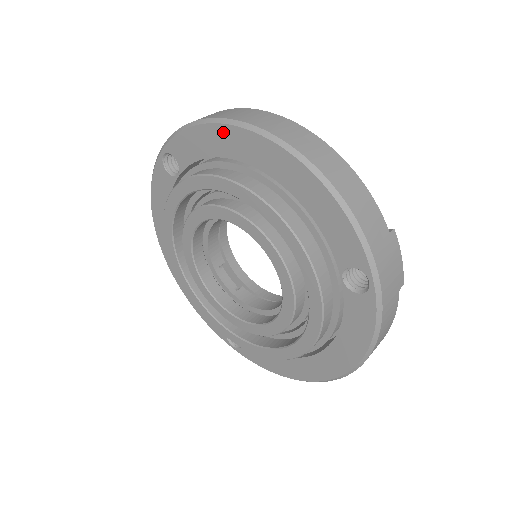
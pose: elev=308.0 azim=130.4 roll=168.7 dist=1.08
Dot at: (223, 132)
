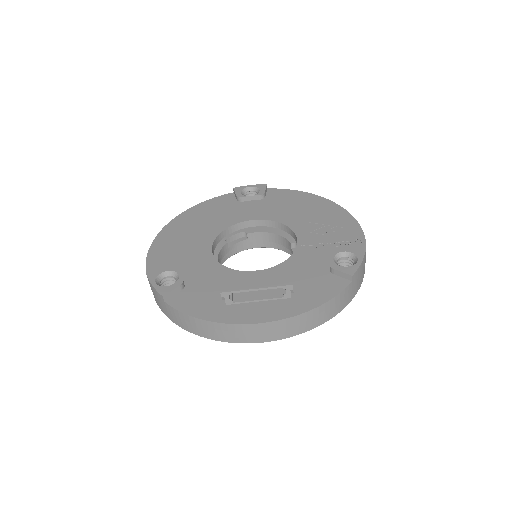
Dot at: occluded
